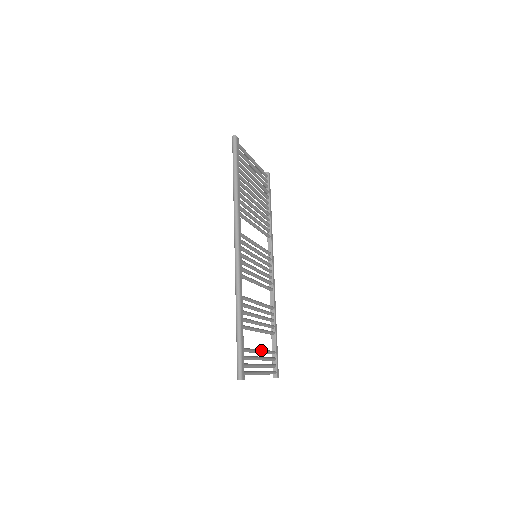
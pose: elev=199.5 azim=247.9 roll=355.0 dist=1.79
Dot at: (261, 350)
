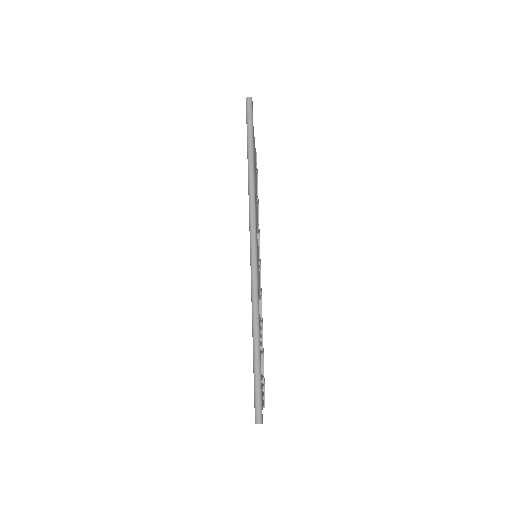
Dot at: occluded
